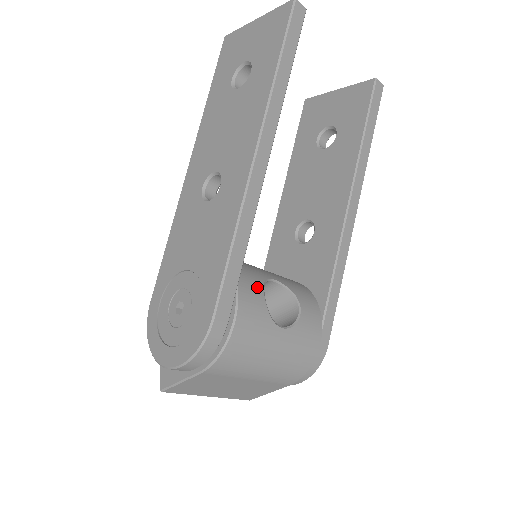
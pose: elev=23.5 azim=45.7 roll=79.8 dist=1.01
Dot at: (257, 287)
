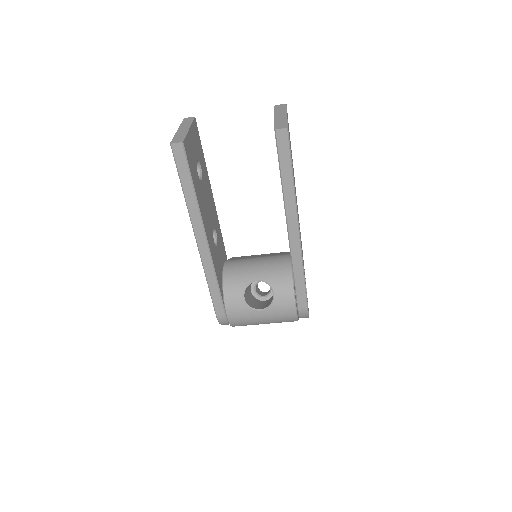
Dot at: (238, 294)
